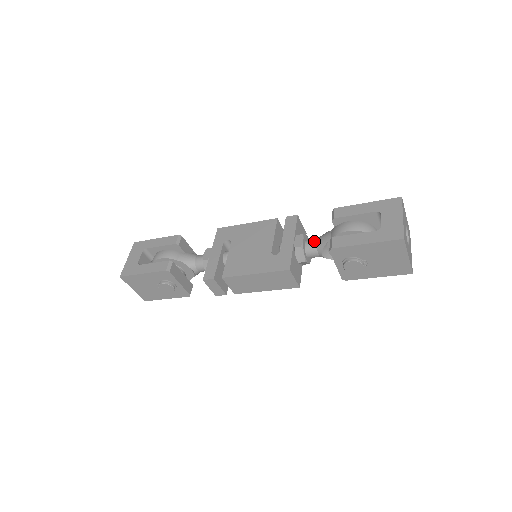
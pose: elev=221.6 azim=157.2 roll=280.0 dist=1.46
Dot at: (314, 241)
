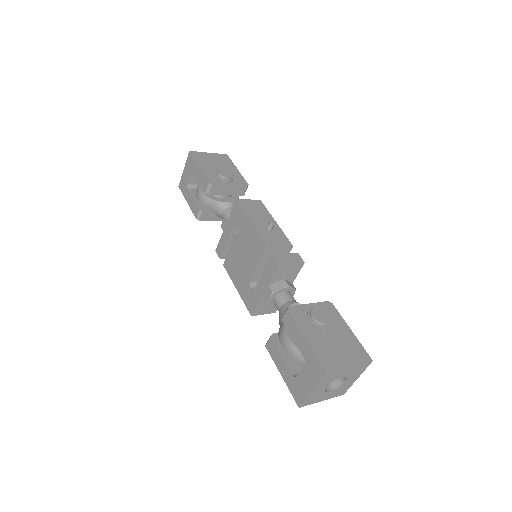
Dot at: (278, 306)
